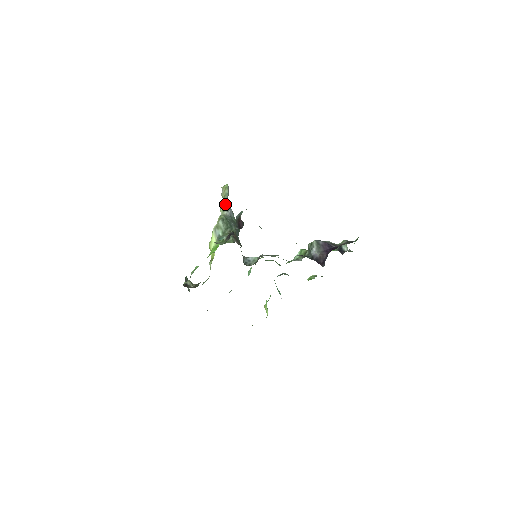
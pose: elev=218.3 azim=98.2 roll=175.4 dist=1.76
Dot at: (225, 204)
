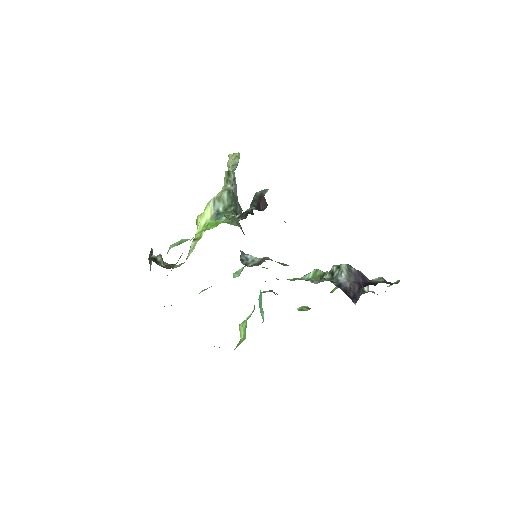
Dot at: (231, 175)
